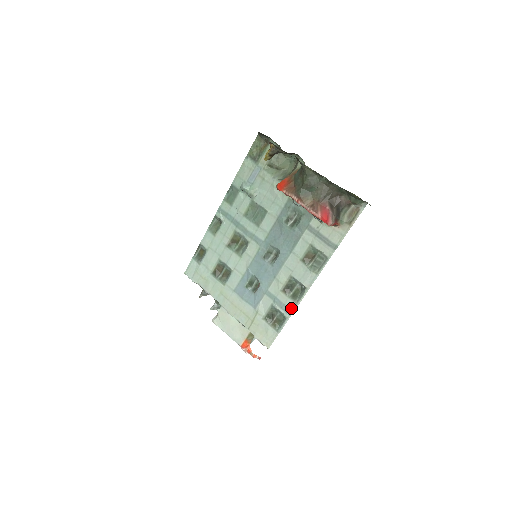
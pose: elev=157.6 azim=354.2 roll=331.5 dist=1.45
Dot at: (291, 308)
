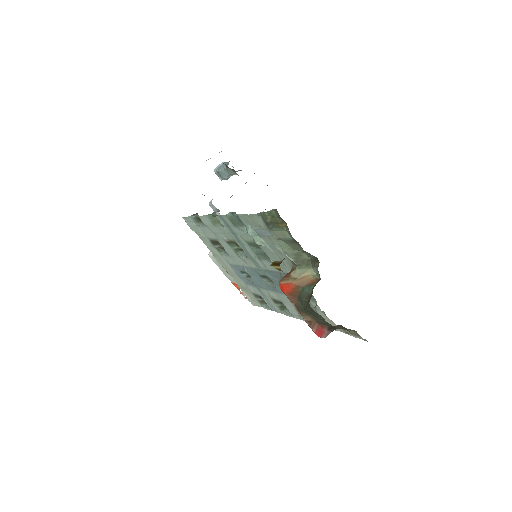
Dot at: (277, 310)
